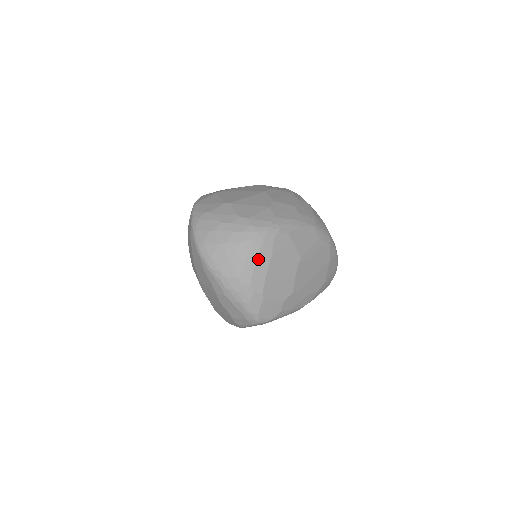
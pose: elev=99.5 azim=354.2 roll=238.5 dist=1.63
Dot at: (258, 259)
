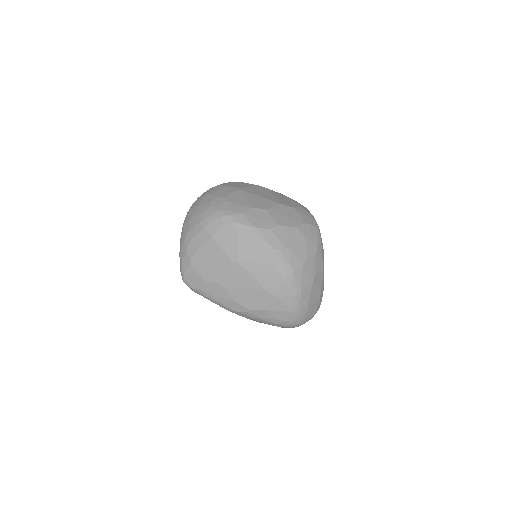
Dot at: (202, 230)
